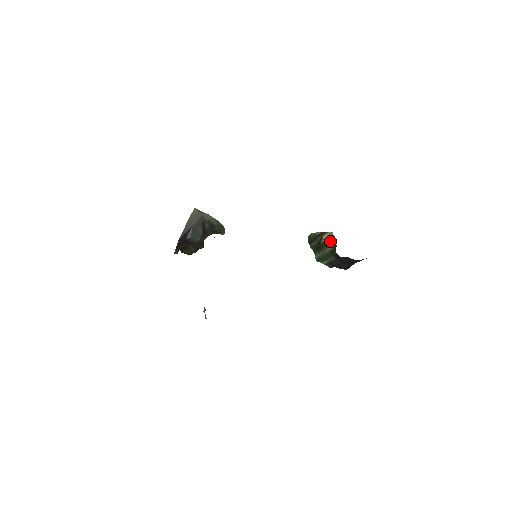
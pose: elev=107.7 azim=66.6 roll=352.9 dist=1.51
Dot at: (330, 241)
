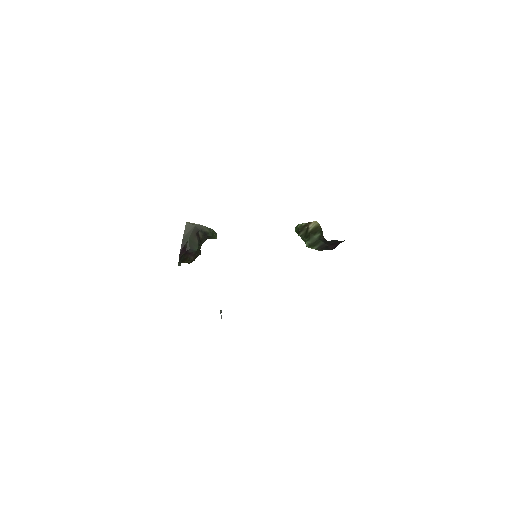
Dot at: (316, 229)
